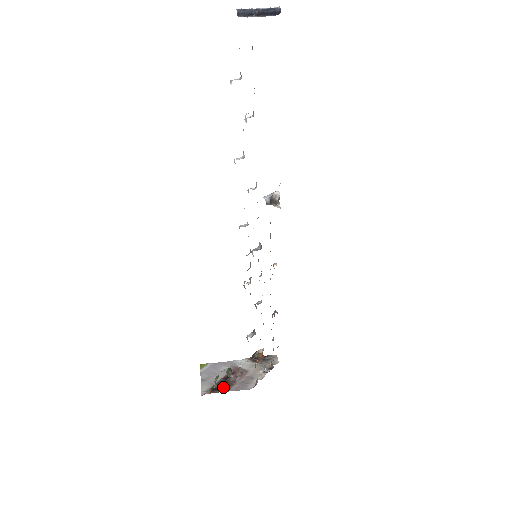
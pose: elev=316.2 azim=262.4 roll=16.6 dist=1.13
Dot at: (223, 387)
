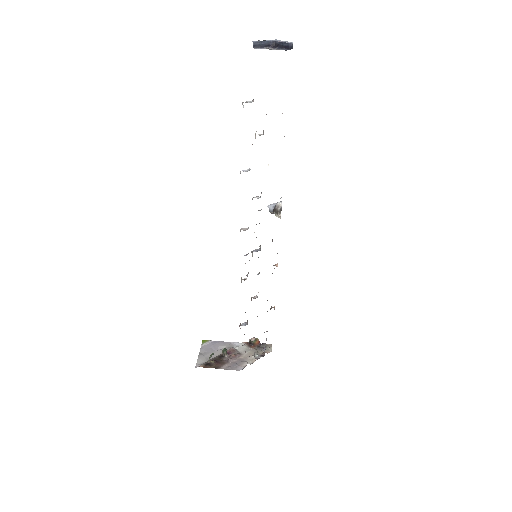
Dot at: (216, 364)
